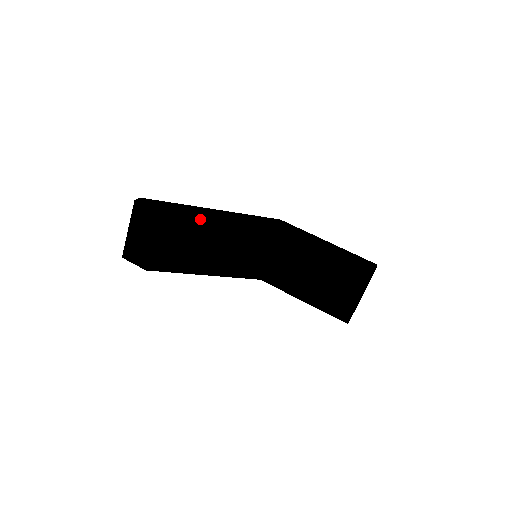
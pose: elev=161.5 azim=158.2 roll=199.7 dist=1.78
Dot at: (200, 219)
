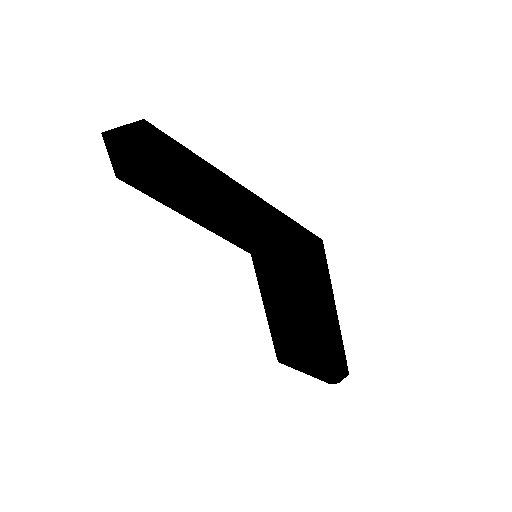
Dot at: (213, 205)
